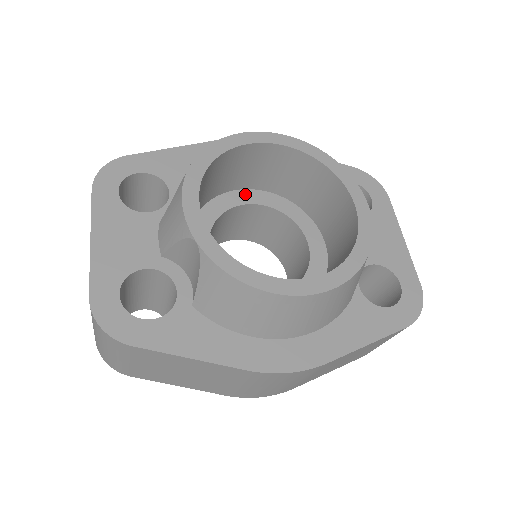
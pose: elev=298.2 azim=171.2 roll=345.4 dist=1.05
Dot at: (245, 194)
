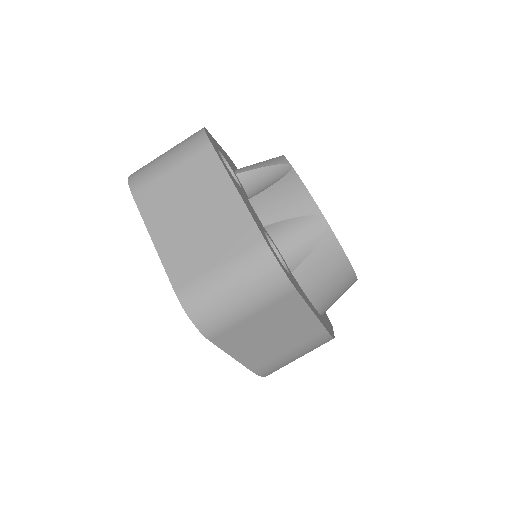
Dot at: occluded
